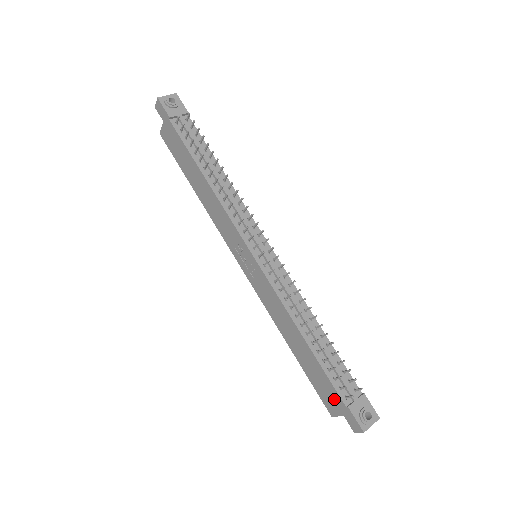
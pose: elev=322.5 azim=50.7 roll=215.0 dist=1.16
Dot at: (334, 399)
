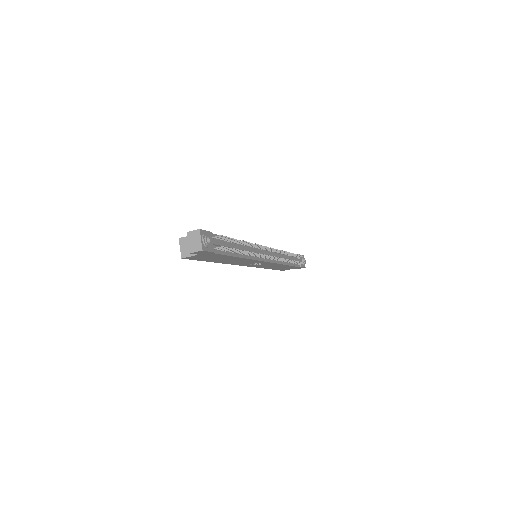
Dot at: (292, 268)
